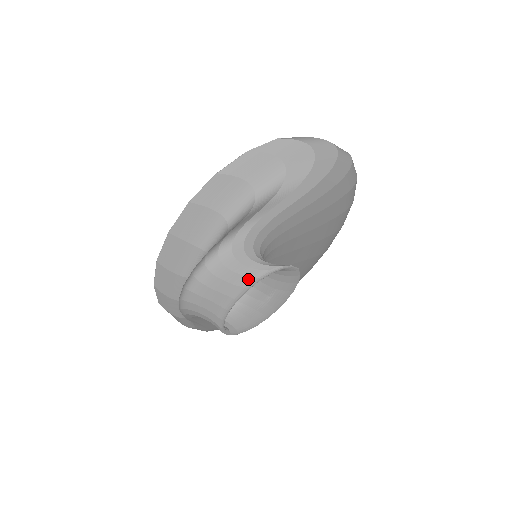
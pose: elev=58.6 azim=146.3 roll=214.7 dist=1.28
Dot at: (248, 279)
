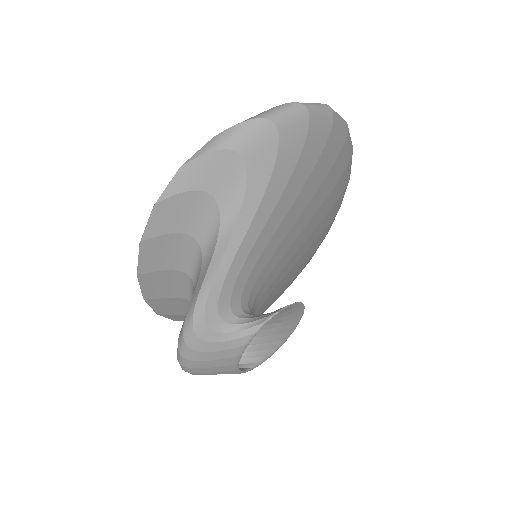
Dot at: (234, 350)
